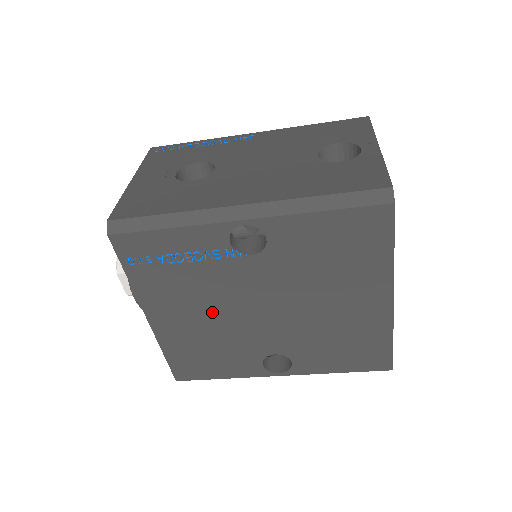
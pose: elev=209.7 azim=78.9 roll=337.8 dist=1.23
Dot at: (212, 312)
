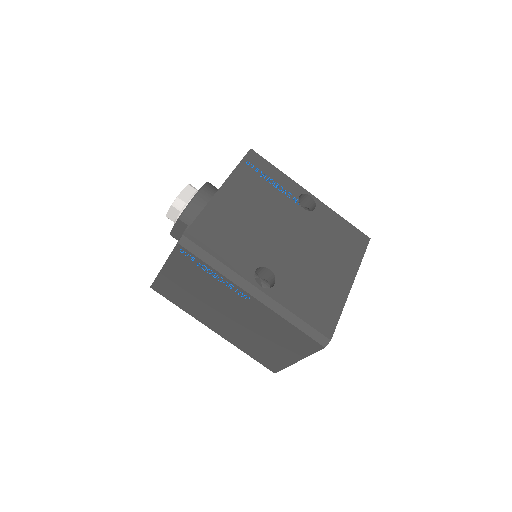
Dot at: (259, 215)
